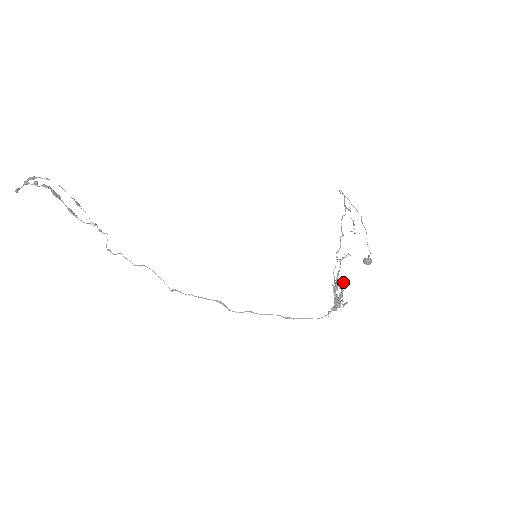
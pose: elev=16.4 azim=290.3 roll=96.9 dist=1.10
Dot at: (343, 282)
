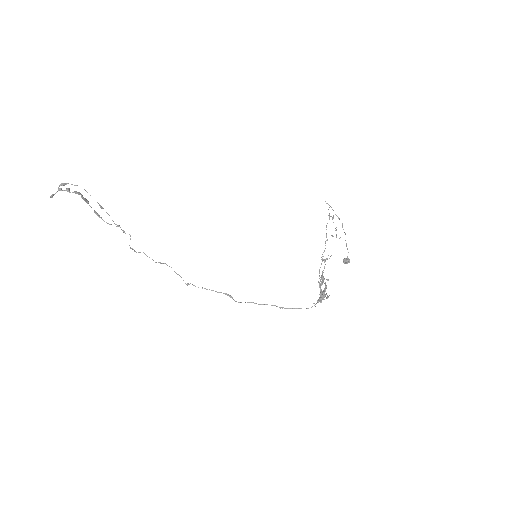
Dot at: (327, 279)
